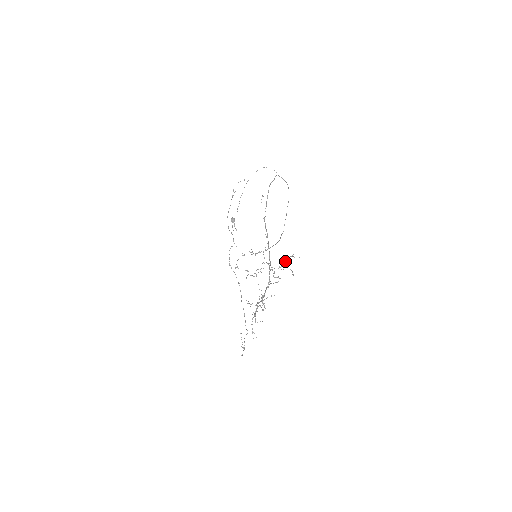
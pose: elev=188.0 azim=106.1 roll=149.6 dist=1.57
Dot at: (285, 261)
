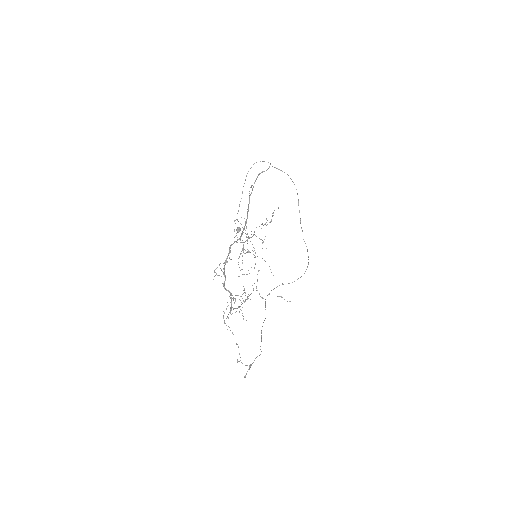
Dot at: occluded
